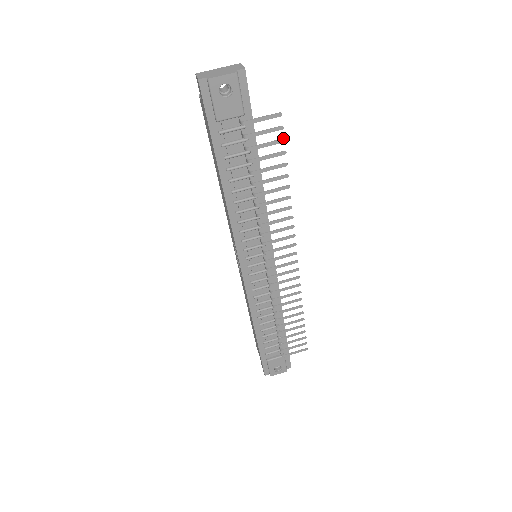
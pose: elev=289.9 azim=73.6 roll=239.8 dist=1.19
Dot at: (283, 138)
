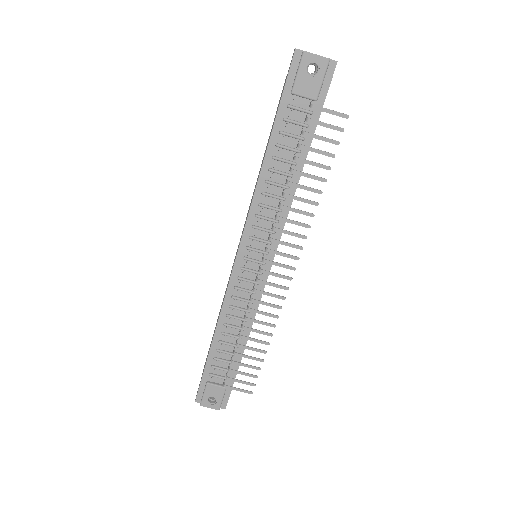
Dot at: occluded
